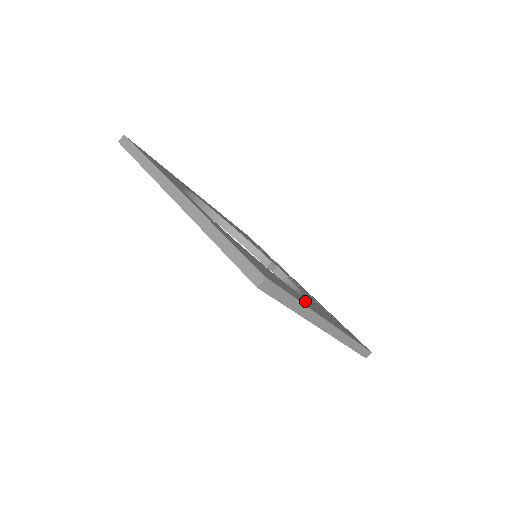
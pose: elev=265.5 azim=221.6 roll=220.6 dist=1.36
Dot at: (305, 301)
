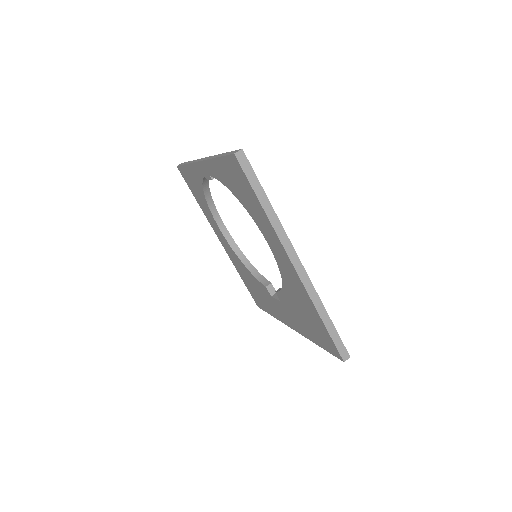
Dot at: occluded
